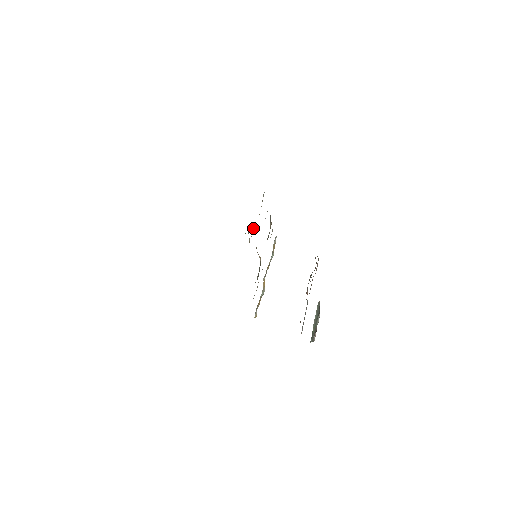
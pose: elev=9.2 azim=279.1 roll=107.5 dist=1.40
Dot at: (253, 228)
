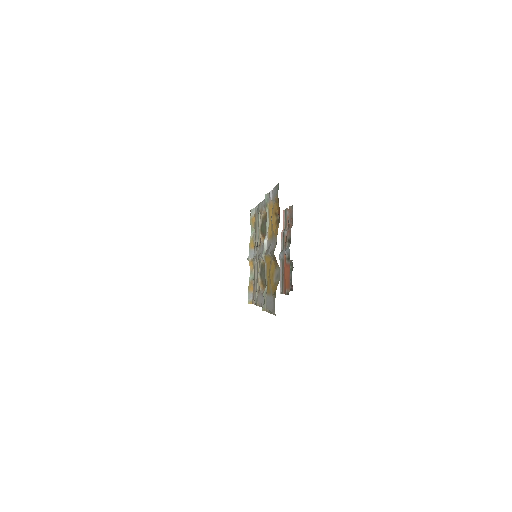
Dot at: occluded
